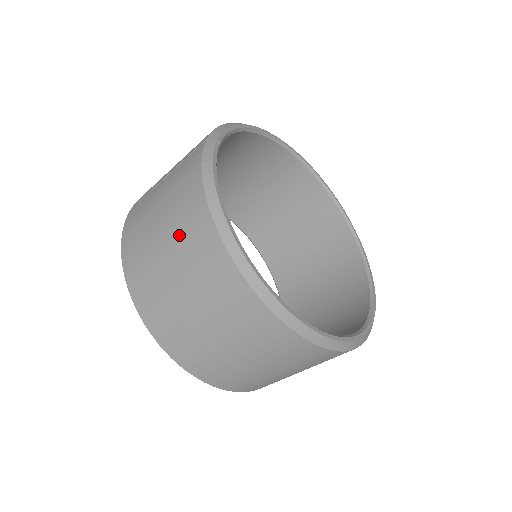
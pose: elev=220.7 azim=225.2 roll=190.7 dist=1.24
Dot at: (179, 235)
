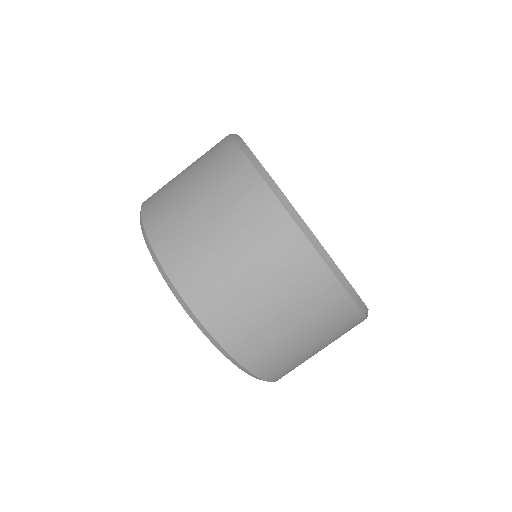
Dot at: occluded
